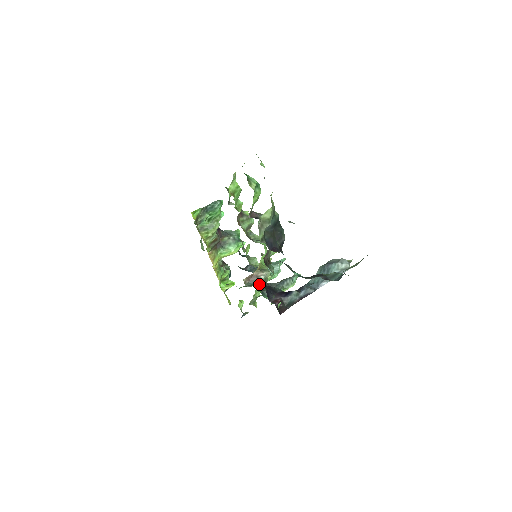
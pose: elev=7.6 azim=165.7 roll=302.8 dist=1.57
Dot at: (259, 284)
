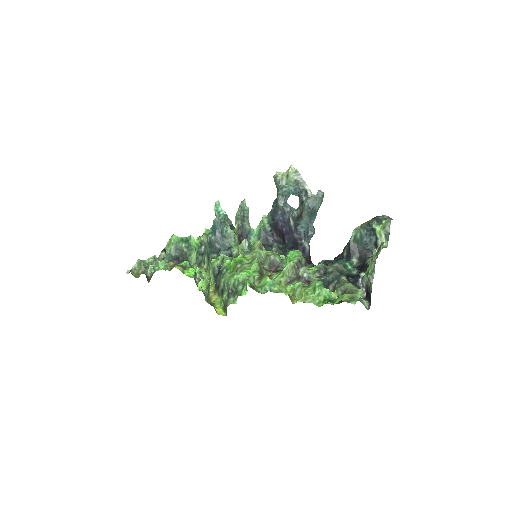
Dot at: occluded
